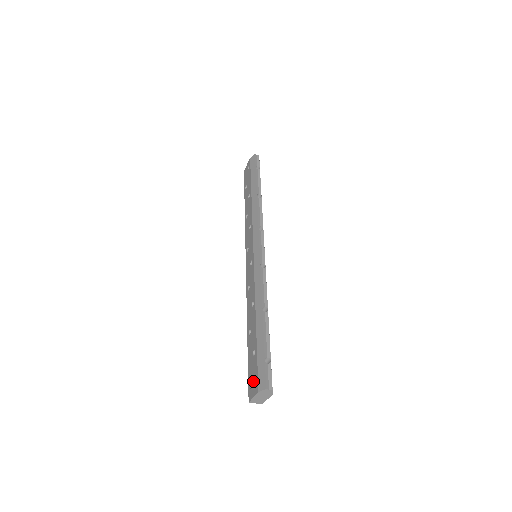
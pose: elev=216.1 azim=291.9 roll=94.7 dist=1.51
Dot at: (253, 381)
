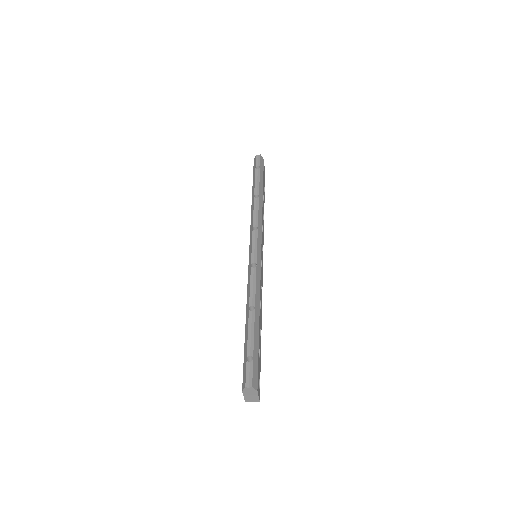
Dot at: occluded
